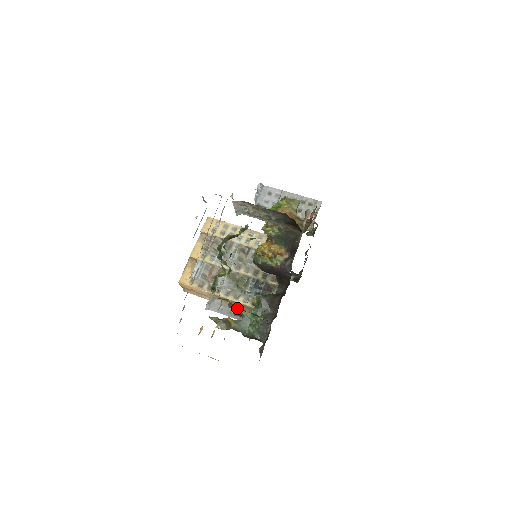
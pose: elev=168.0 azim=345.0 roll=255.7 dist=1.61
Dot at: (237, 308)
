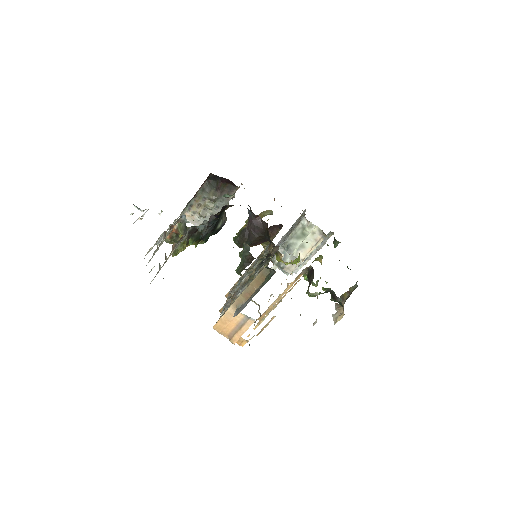
Dot at: (179, 224)
